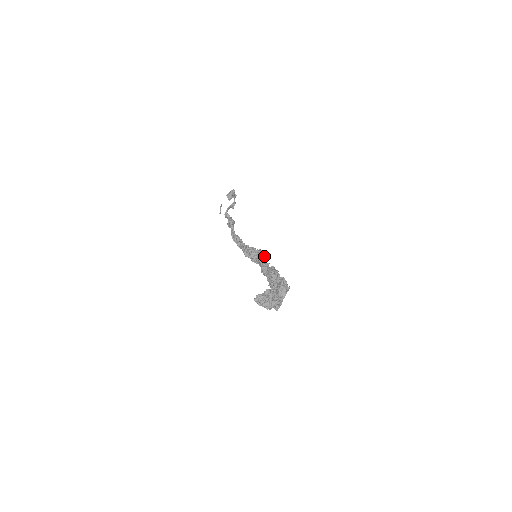
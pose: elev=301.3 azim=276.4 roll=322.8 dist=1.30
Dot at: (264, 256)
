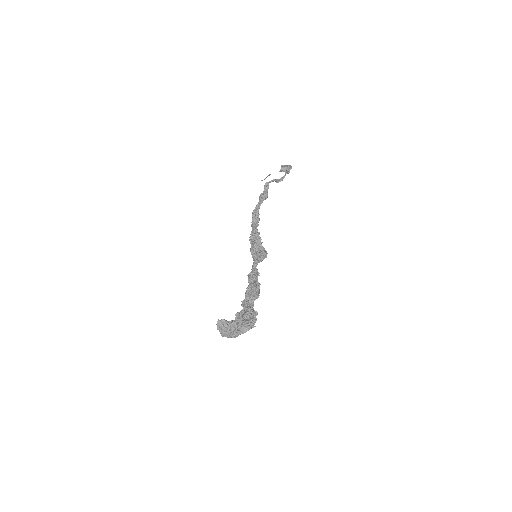
Dot at: (263, 259)
